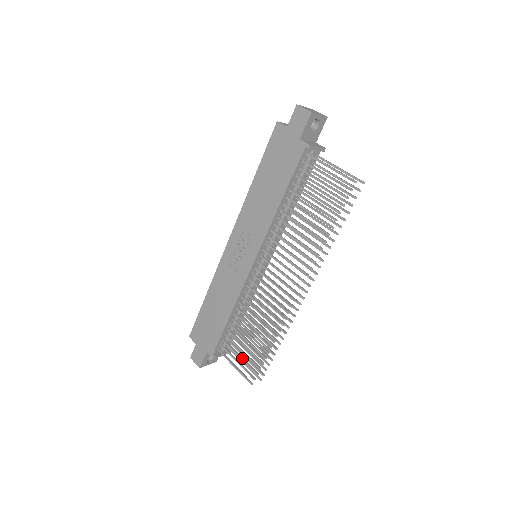
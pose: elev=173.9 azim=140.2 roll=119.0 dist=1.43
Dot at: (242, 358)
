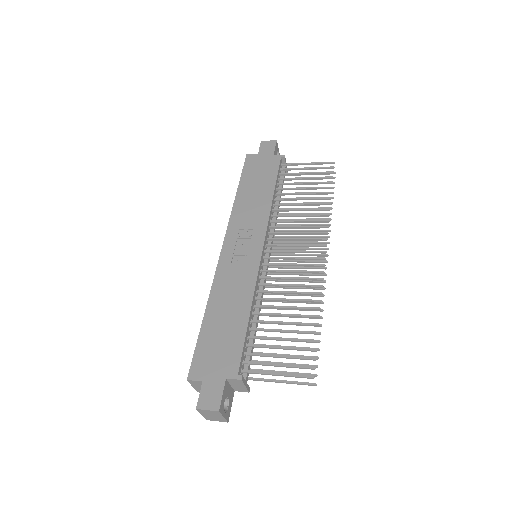
Dot at: (284, 355)
